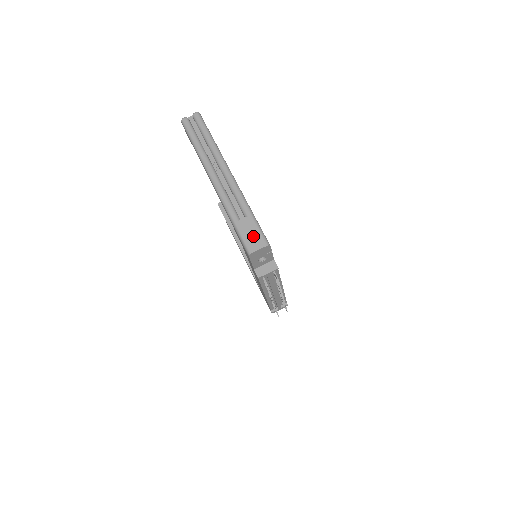
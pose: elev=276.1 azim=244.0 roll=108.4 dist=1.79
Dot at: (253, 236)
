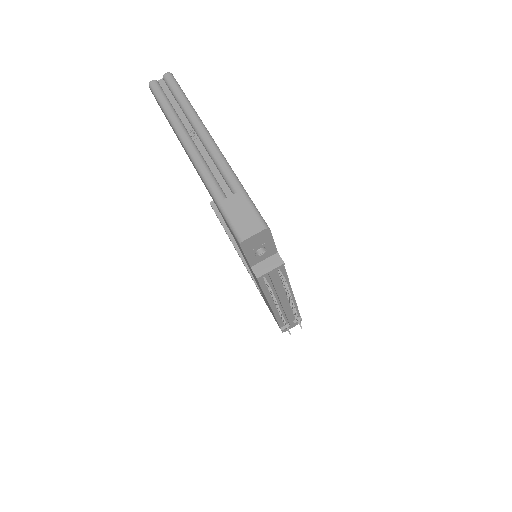
Dot at: (245, 217)
